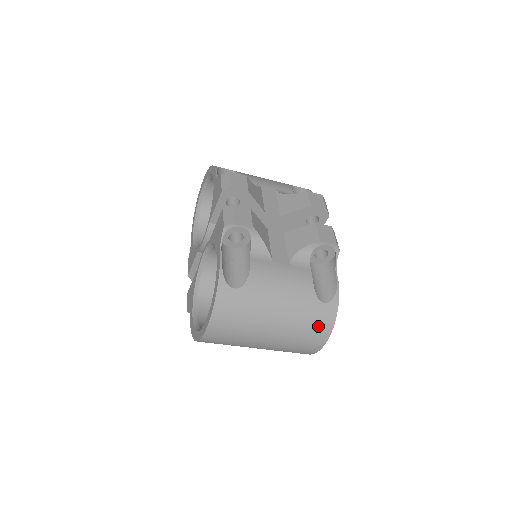
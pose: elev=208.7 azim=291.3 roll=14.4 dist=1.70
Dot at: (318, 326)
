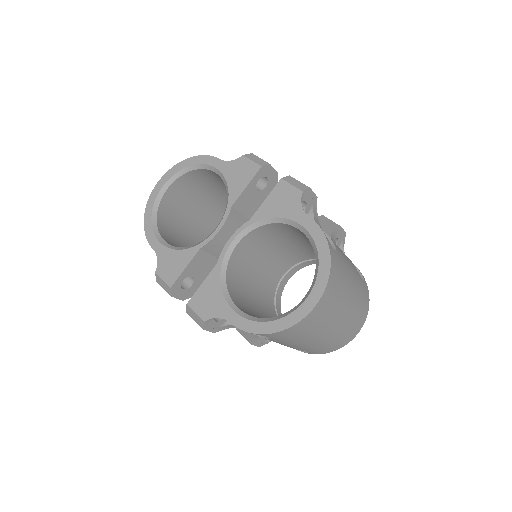
Dot at: (364, 305)
